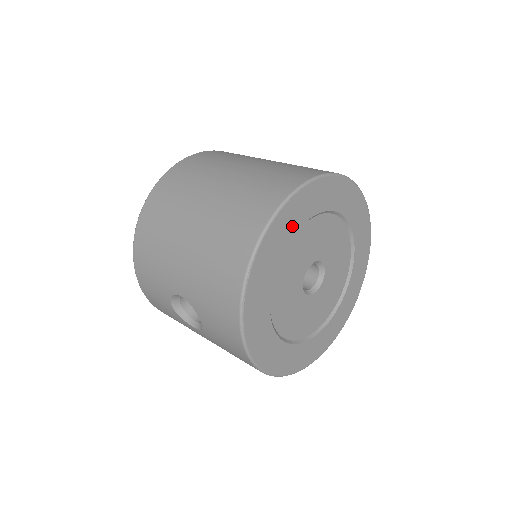
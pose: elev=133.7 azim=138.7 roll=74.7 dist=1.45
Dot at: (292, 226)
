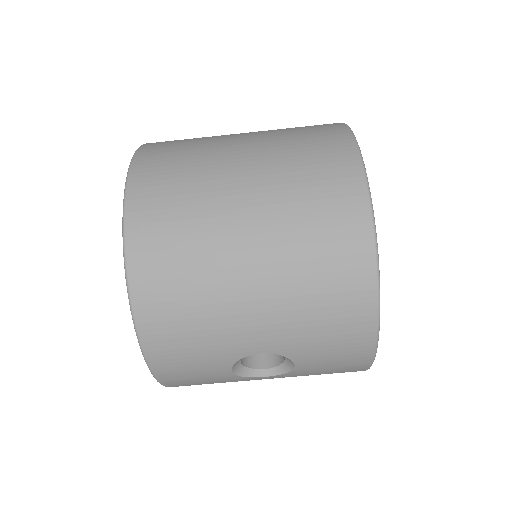
Dot at: occluded
